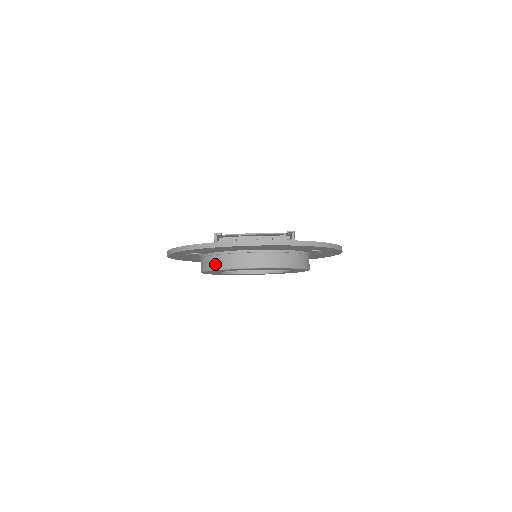
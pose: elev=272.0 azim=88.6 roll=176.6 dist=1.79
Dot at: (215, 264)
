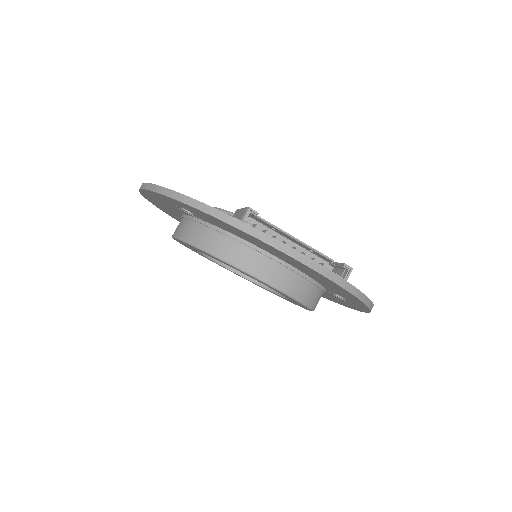
Dot at: (210, 243)
